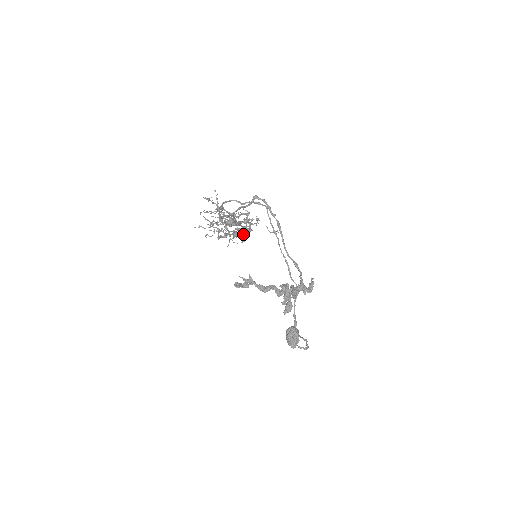
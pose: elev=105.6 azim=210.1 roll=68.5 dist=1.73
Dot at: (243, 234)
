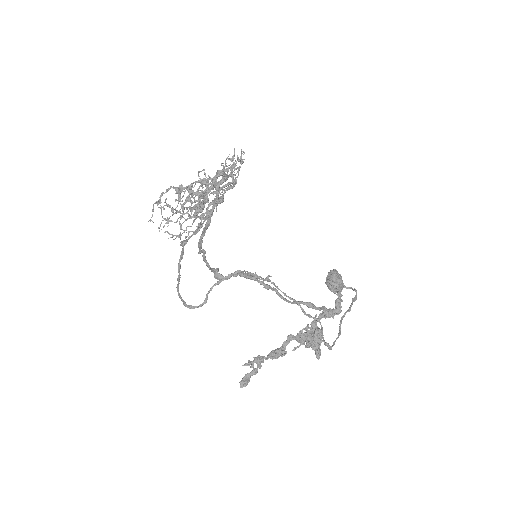
Dot at: (229, 189)
